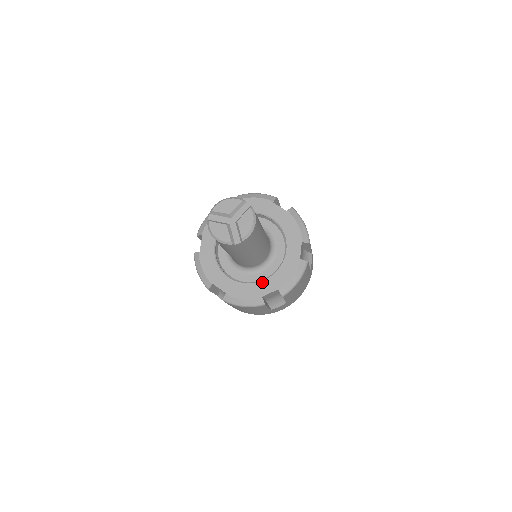
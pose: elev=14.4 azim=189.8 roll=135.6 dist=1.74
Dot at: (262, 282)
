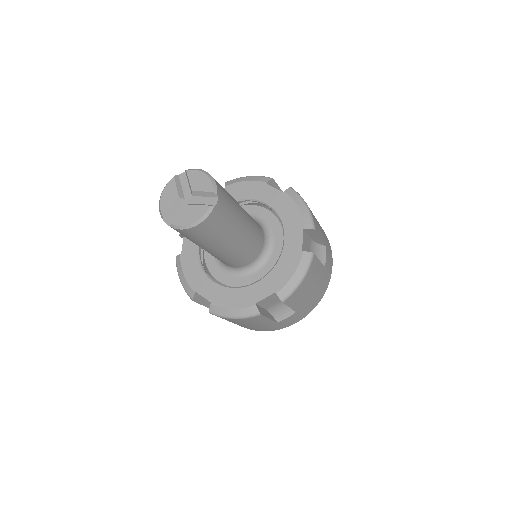
Dot at: (210, 281)
